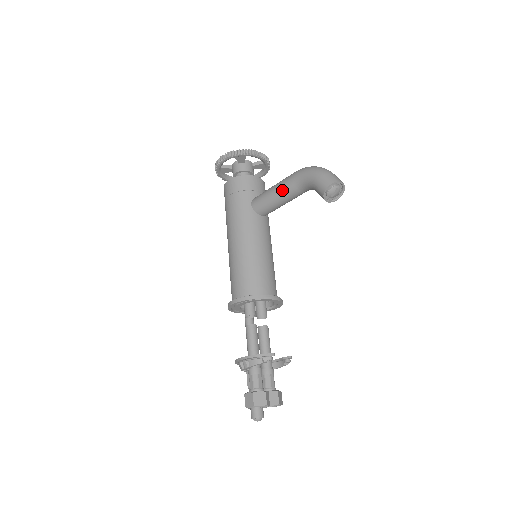
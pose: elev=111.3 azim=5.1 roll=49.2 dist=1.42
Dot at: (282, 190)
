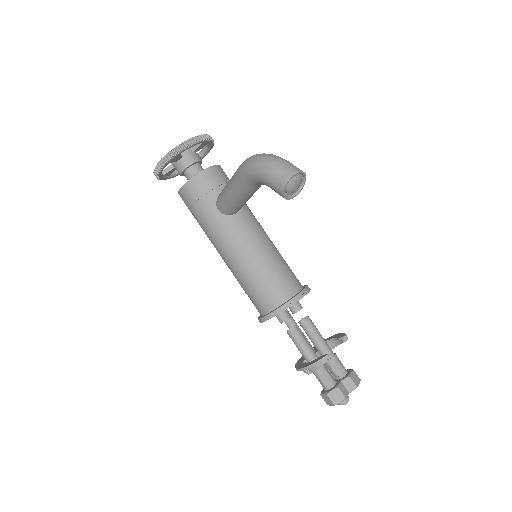
Dot at: (238, 193)
